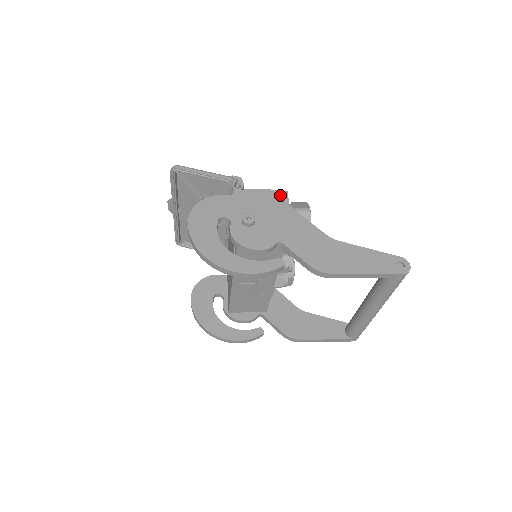
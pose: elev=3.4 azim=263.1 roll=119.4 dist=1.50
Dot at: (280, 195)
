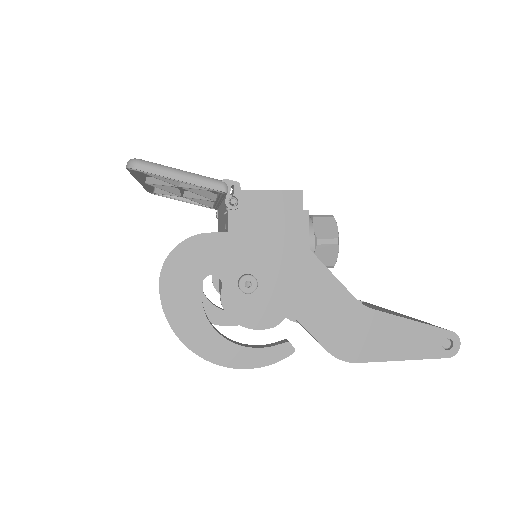
Dot at: (297, 219)
